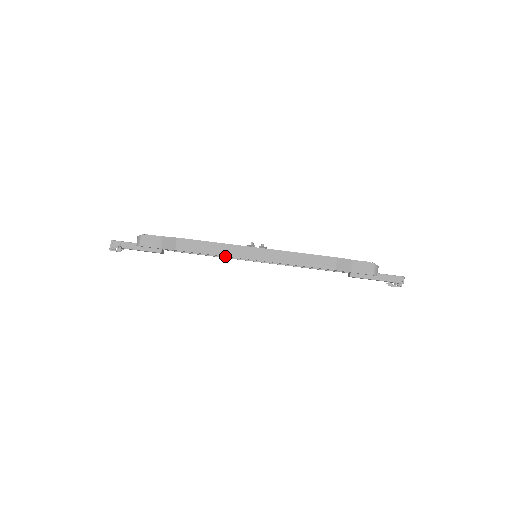
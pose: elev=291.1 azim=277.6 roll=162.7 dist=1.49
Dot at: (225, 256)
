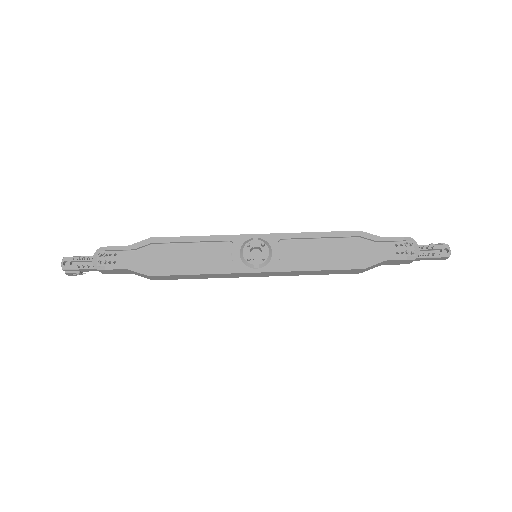
Dot at: occluded
